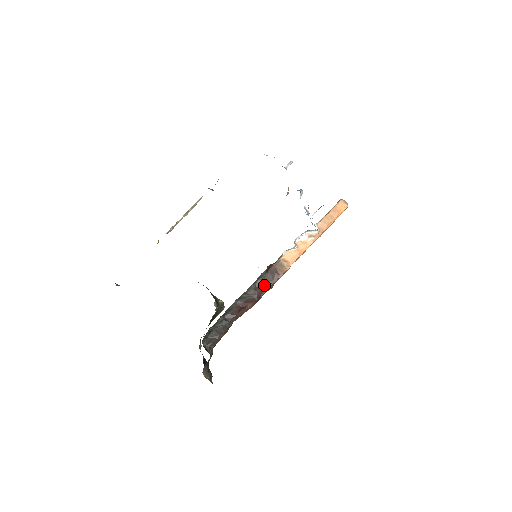
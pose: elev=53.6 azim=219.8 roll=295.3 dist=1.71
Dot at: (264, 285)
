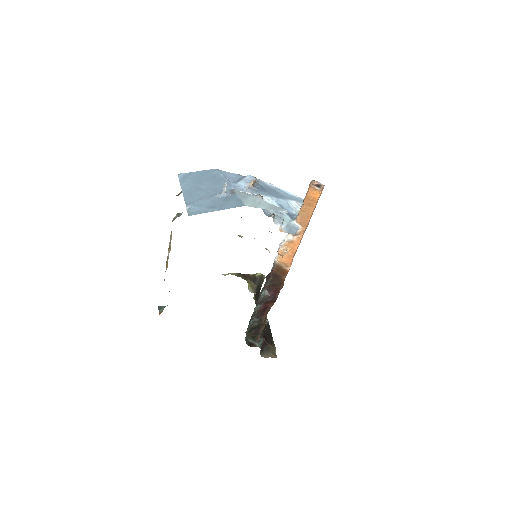
Dot at: (274, 288)
